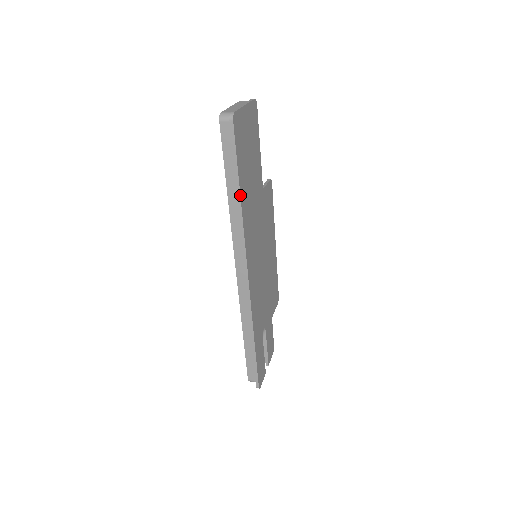
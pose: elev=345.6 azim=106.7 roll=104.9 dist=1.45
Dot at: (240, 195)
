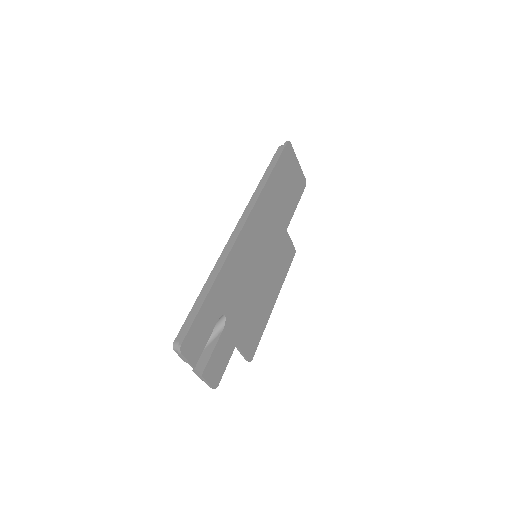
Dot at: (270, 174)
